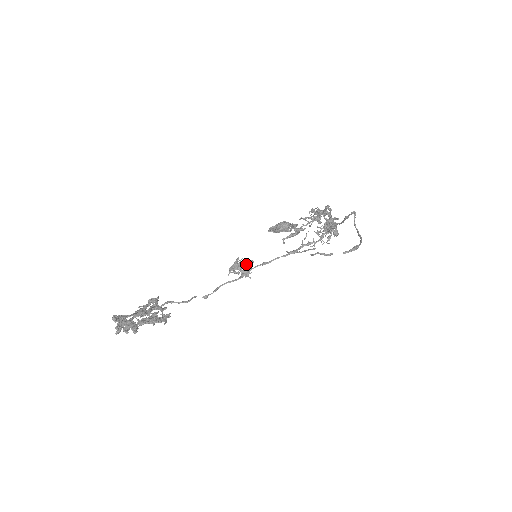
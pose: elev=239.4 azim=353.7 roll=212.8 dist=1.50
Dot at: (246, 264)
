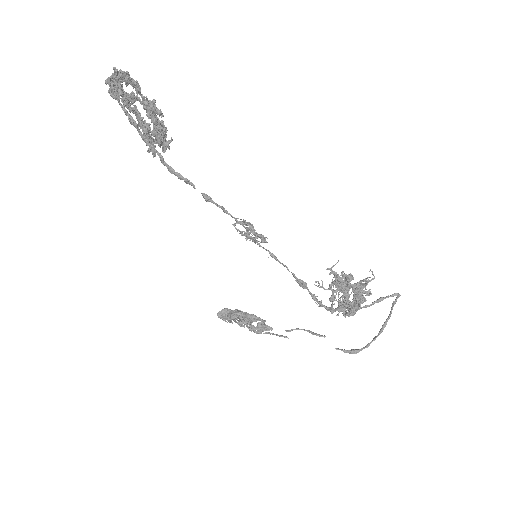
Dot at: occluded
